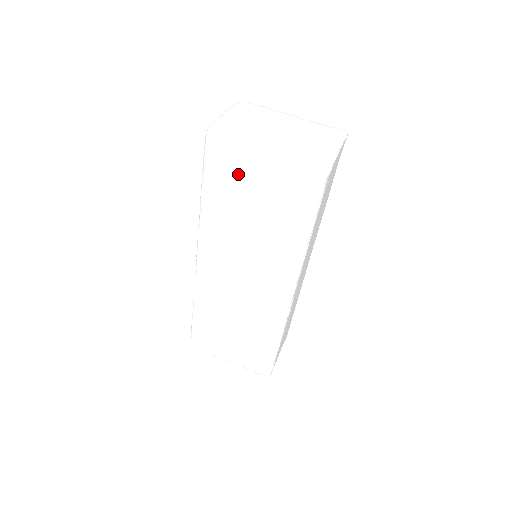
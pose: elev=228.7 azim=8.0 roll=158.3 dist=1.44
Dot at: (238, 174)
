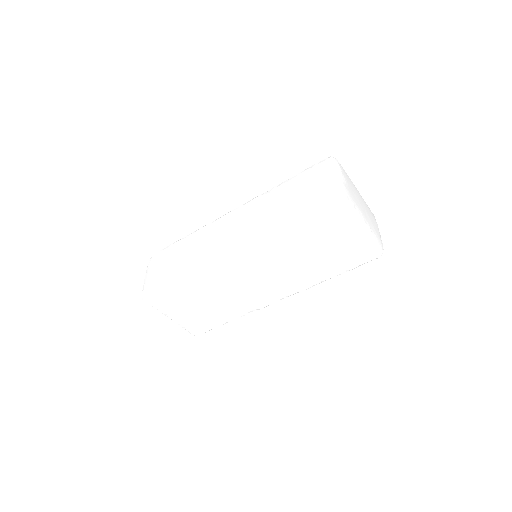
Dot at: (334, 231)
